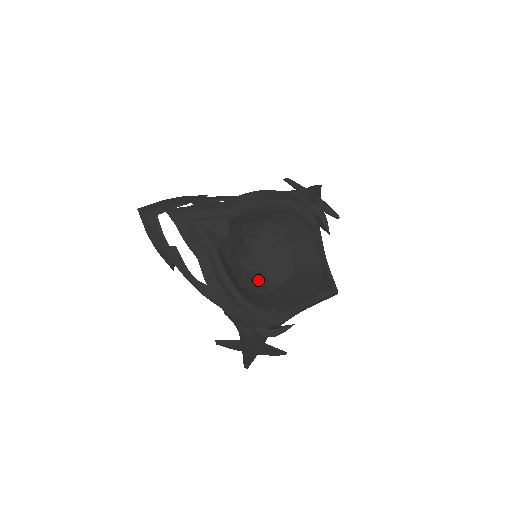
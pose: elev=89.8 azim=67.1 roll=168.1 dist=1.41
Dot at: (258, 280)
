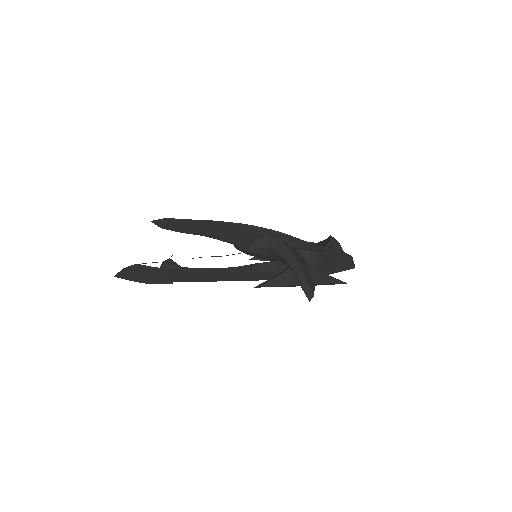
Dot at: occluded
